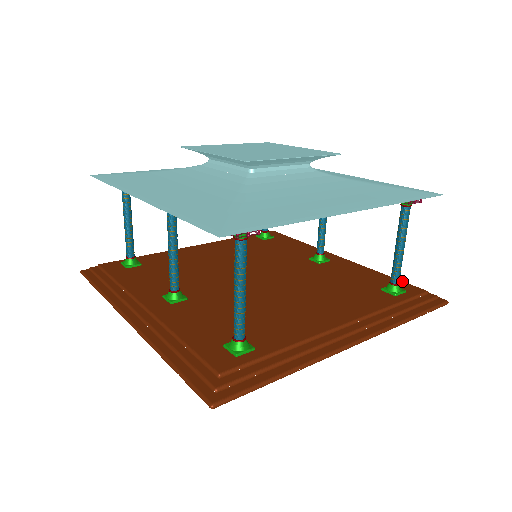
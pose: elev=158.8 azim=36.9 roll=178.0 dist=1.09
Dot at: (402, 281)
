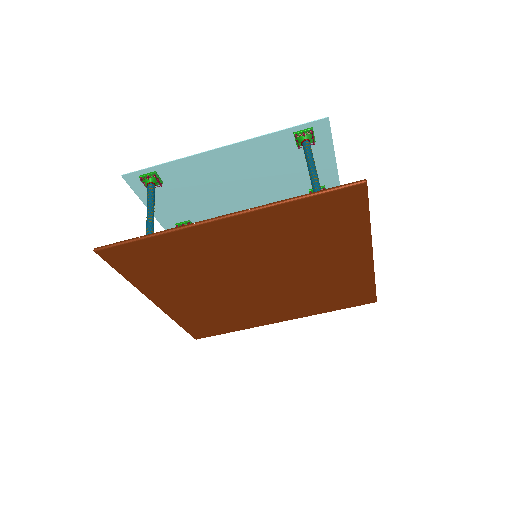
Dot at: occluded
